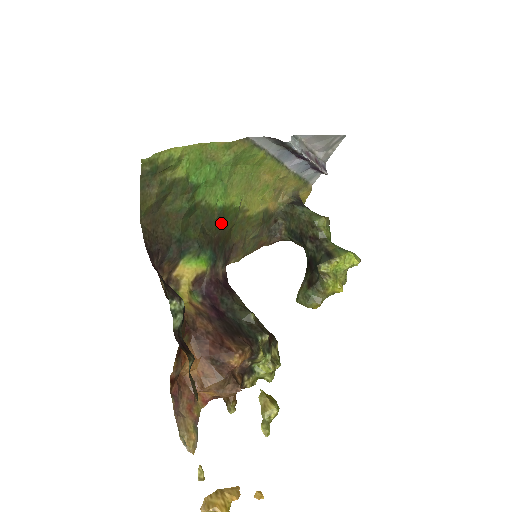
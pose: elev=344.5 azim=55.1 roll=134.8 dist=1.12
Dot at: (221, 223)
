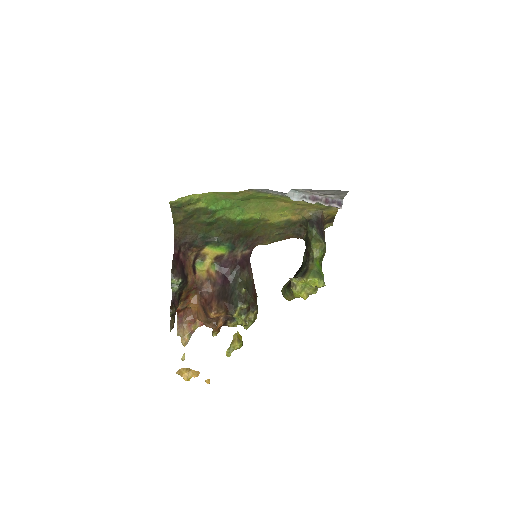
Dot at: (242, 227)
